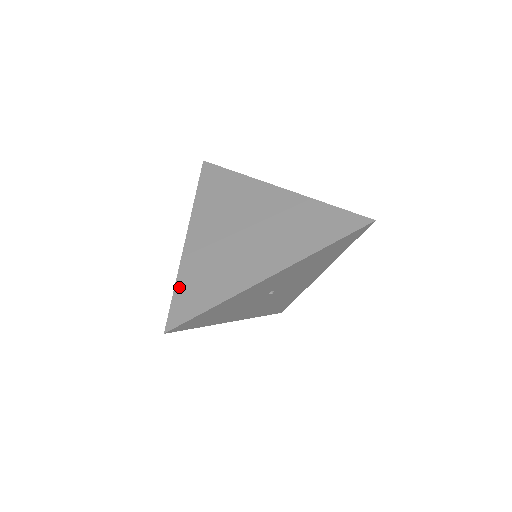
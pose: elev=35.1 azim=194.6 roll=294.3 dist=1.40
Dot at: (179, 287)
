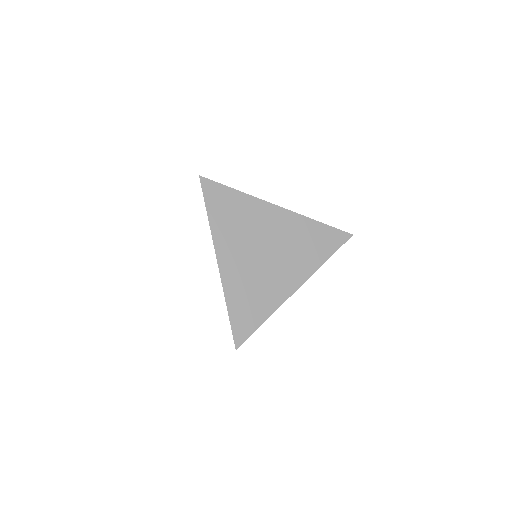
Dot at: (232, 310)
